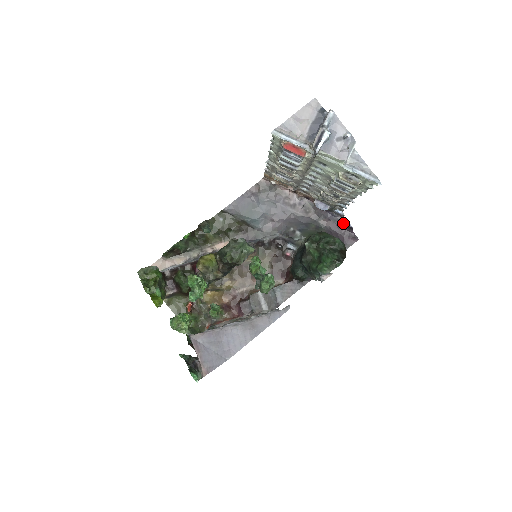
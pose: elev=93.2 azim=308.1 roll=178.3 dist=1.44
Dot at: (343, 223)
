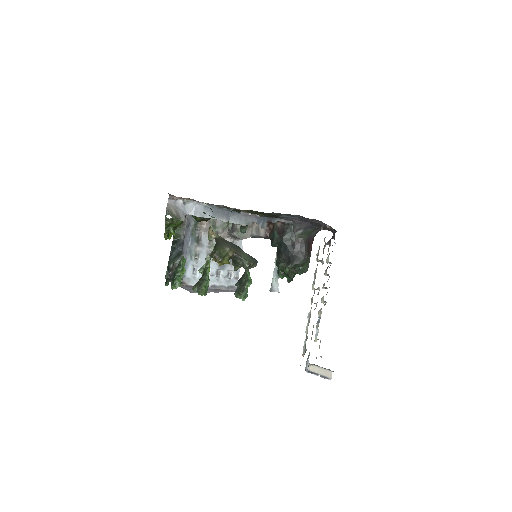
Dot at: occluded
